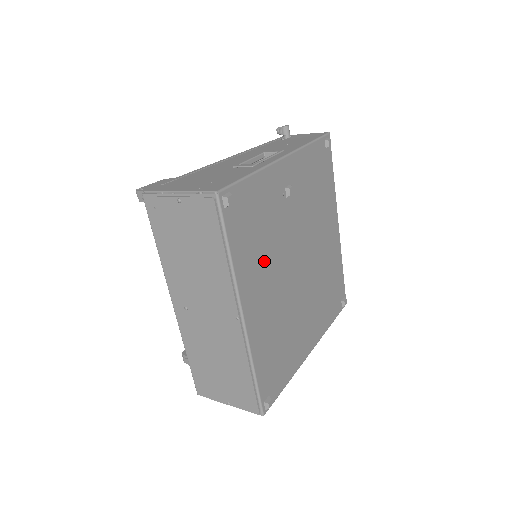
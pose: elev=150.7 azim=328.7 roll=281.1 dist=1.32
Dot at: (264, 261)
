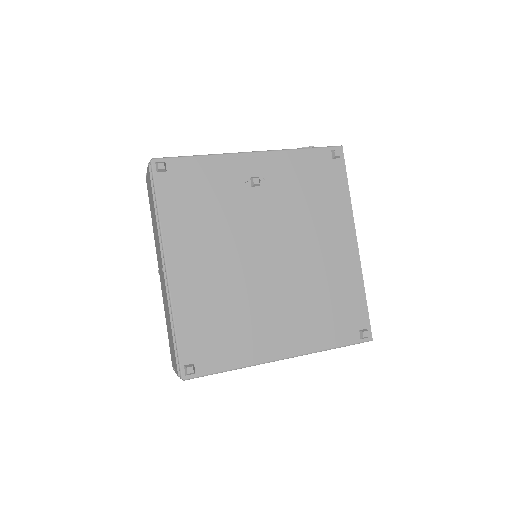
Dot at: (206, 232)
